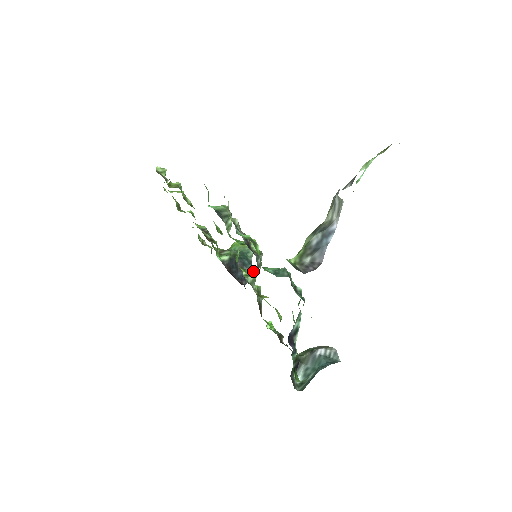
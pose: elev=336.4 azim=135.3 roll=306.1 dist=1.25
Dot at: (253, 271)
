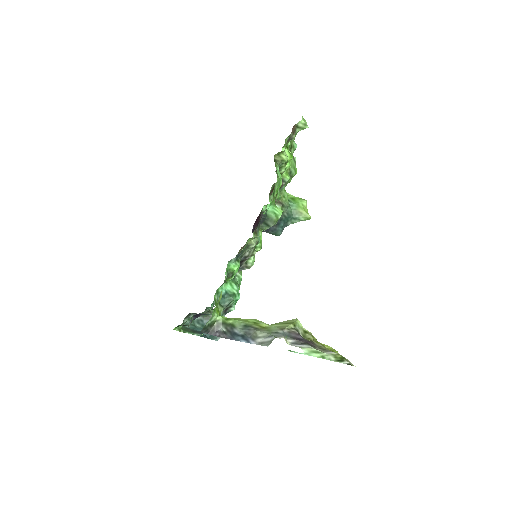
Dot at: (277, 233)
